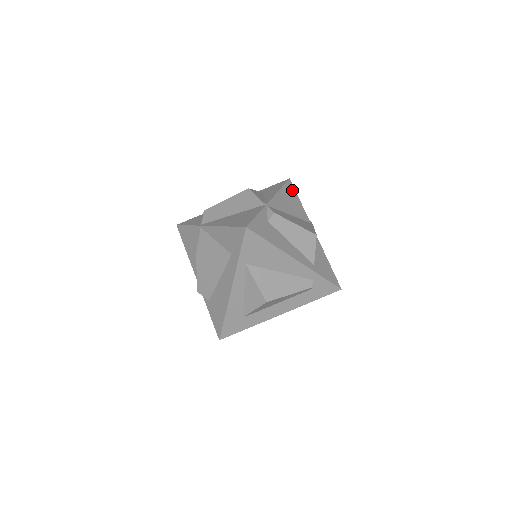
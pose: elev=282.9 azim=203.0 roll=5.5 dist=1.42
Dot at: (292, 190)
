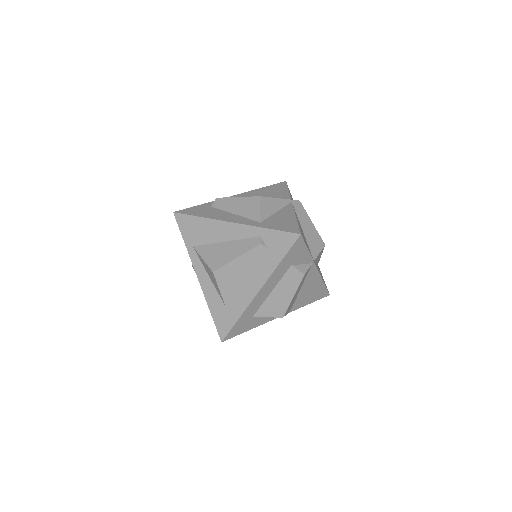
Dot at: (281, 186)
